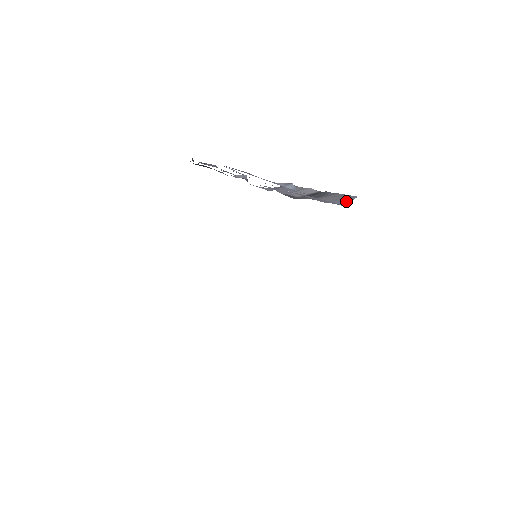
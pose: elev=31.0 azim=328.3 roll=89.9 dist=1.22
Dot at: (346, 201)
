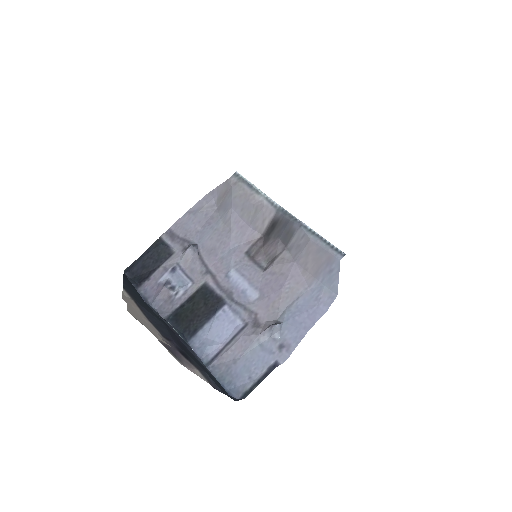
Dot at: (333, 278)
